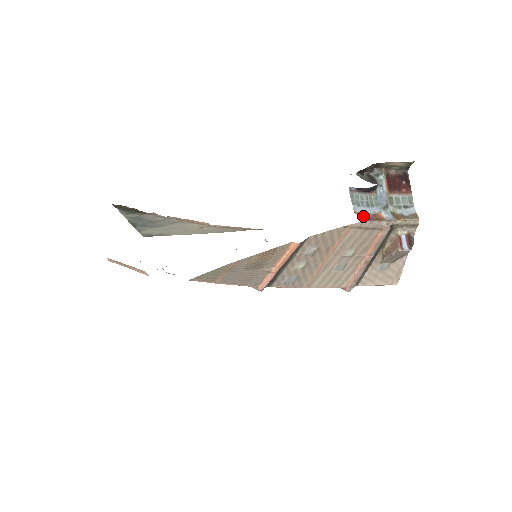
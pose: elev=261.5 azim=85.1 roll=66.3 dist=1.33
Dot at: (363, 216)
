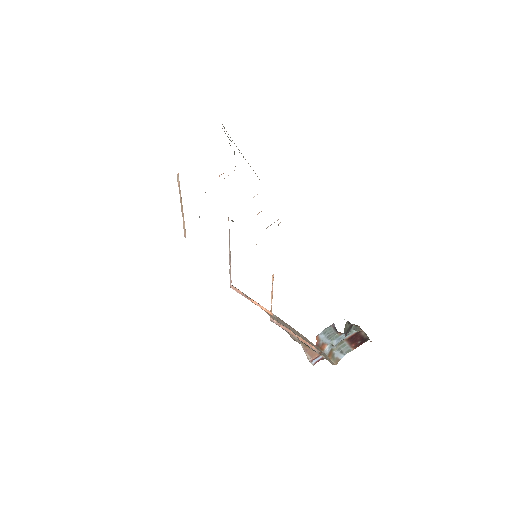
Dot at: (317, 342)
